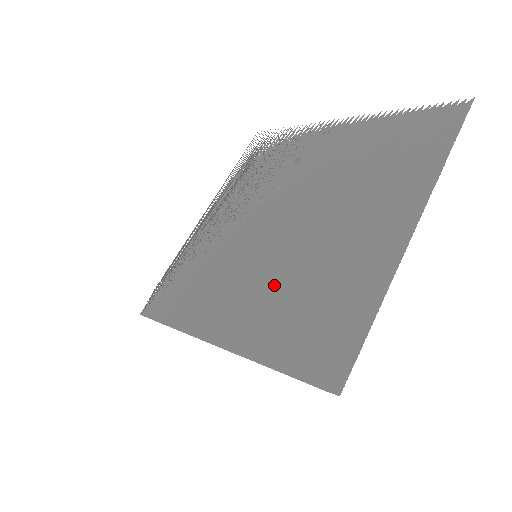
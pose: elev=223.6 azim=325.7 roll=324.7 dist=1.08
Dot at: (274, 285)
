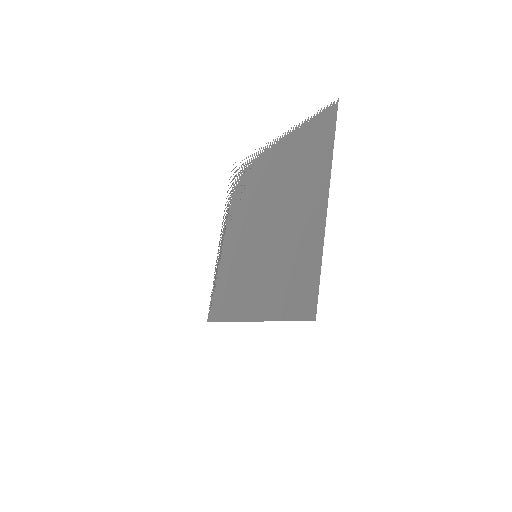
Dot at: (270, 271)
